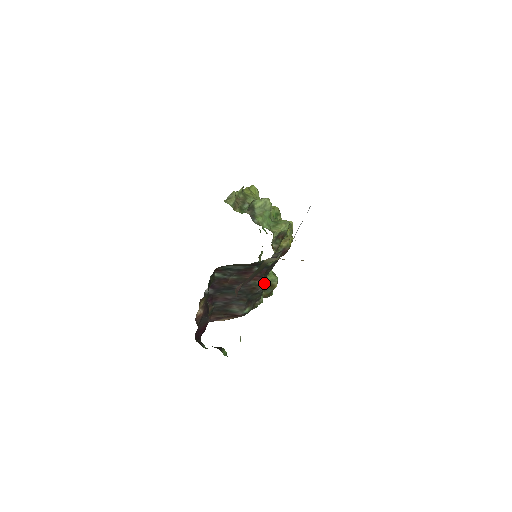
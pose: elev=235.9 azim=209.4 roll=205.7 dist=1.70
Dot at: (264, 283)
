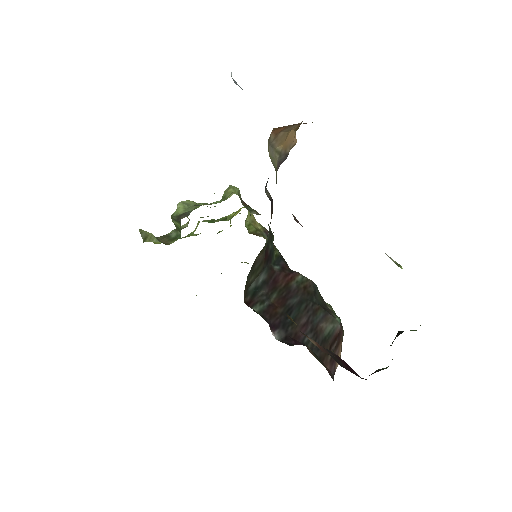
Dot at: occluded
